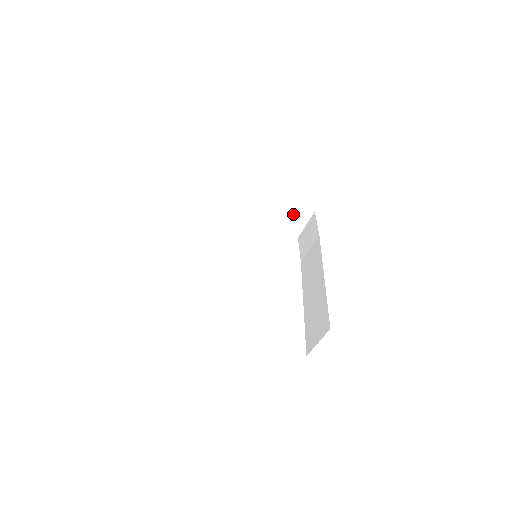
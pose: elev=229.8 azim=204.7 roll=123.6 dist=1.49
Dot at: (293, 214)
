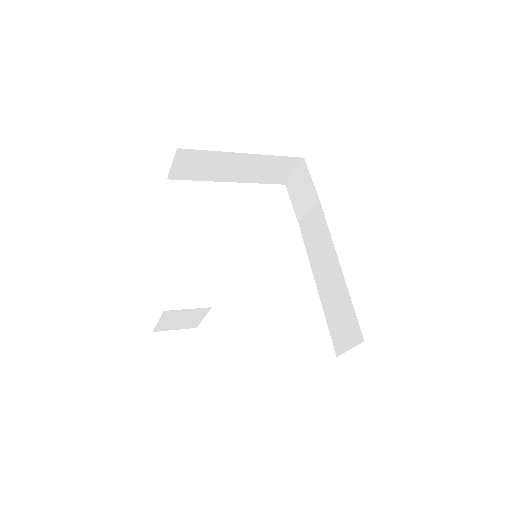
Dot at: (278, 166)
